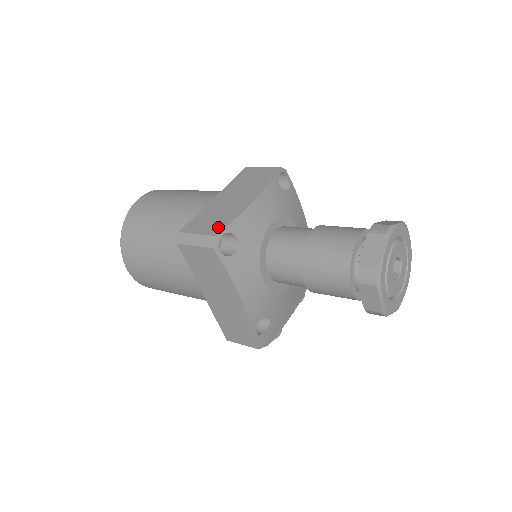
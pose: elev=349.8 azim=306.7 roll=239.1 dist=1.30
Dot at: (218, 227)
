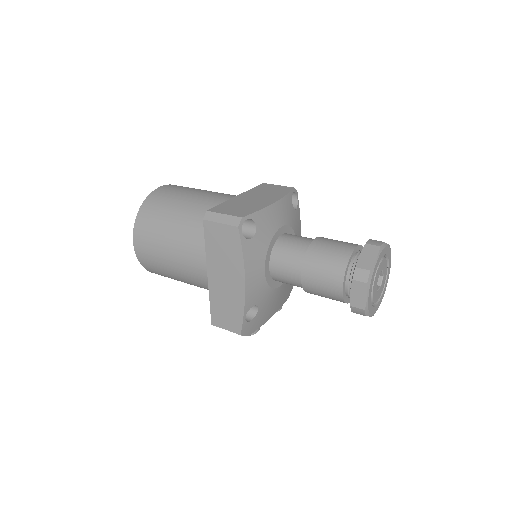
Dot at: (244, 213)
